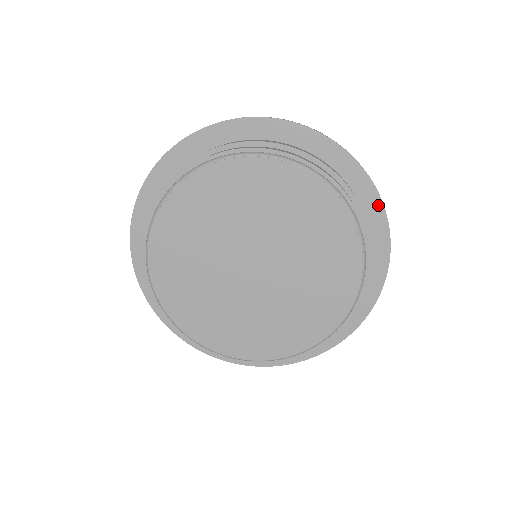
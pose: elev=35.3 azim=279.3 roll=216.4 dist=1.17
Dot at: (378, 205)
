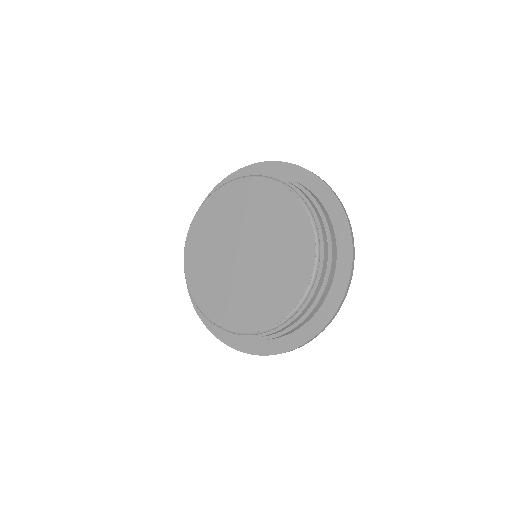
Dot at: (293, 168)
